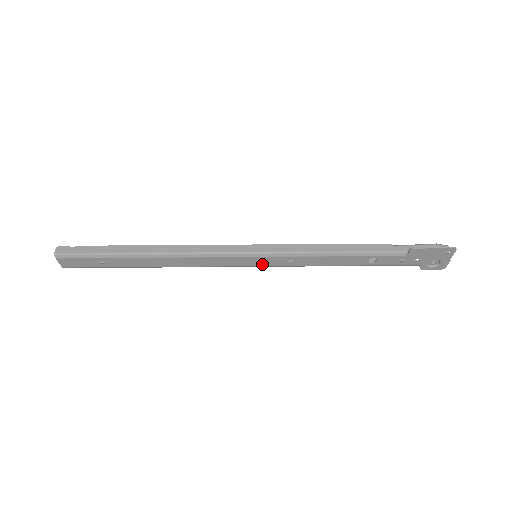
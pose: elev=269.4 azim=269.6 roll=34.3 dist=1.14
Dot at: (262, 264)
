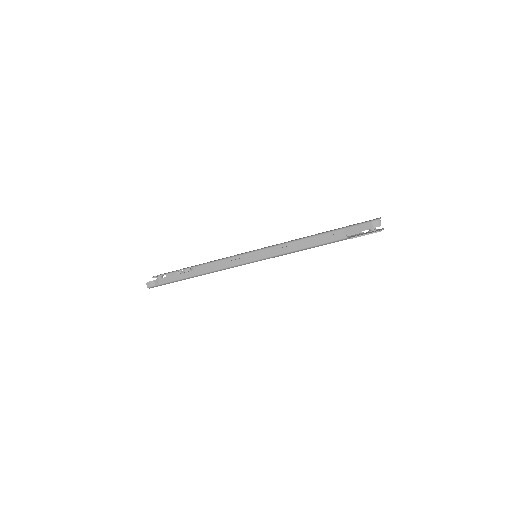
Dot at: occluded
